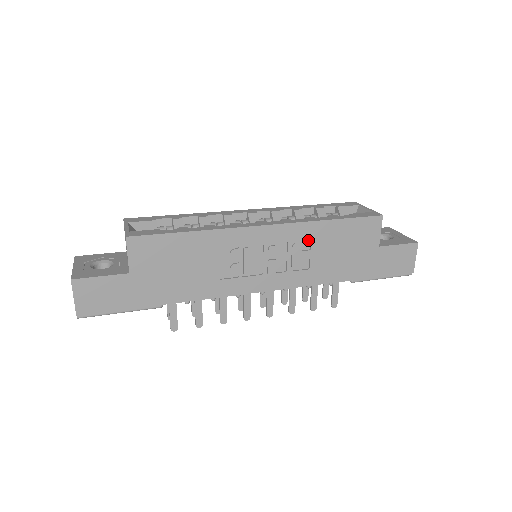
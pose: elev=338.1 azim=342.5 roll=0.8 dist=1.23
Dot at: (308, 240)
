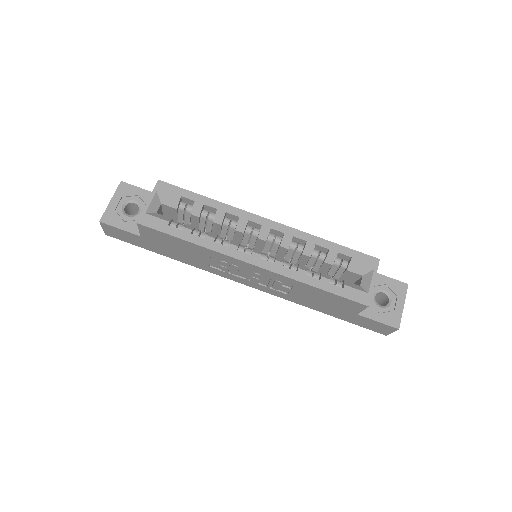
Dot at: (291, 284)
